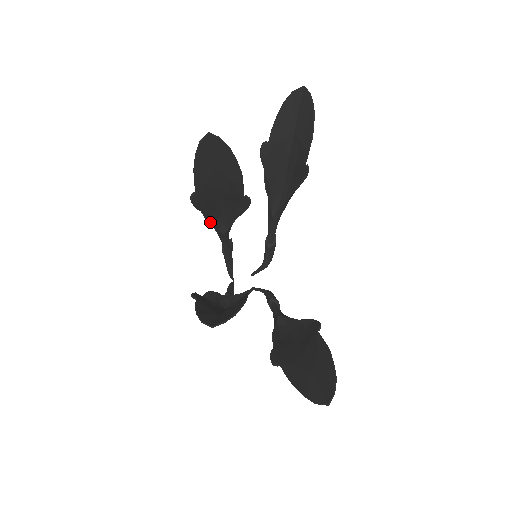
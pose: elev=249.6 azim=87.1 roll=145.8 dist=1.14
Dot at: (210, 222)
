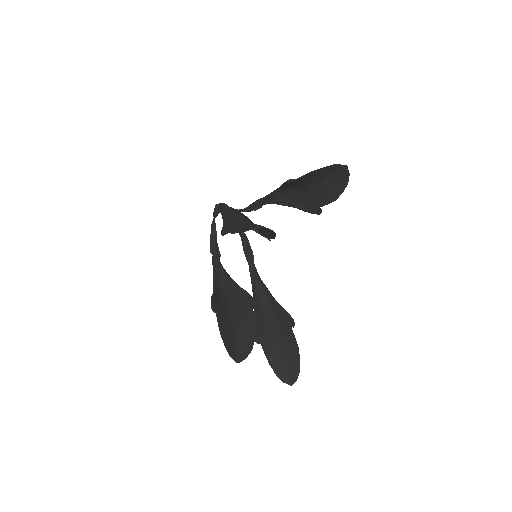
Dot at: occluded
